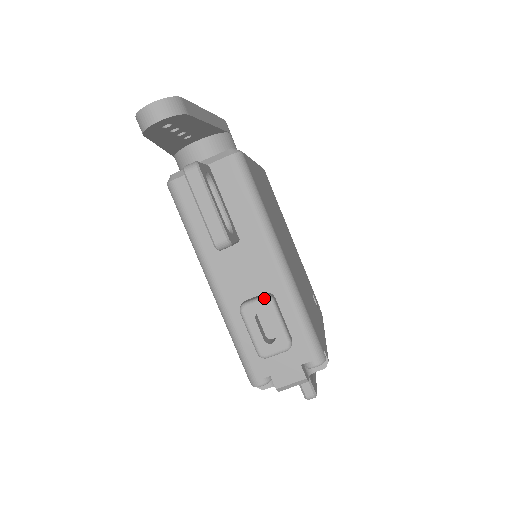
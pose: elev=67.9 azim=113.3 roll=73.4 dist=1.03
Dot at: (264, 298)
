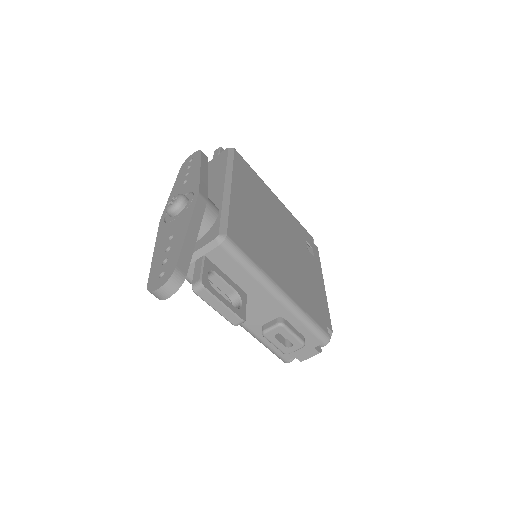
Dot at: (277, 326)
